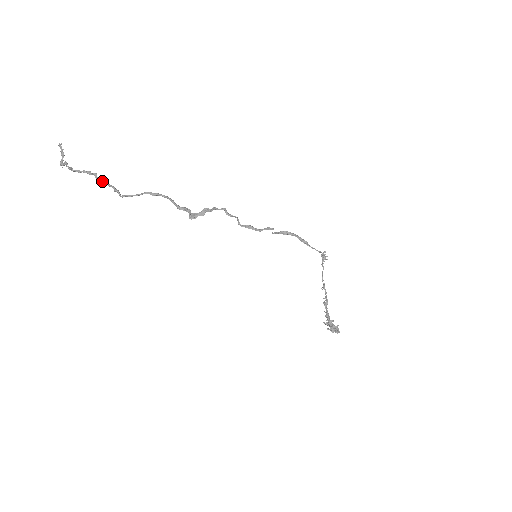
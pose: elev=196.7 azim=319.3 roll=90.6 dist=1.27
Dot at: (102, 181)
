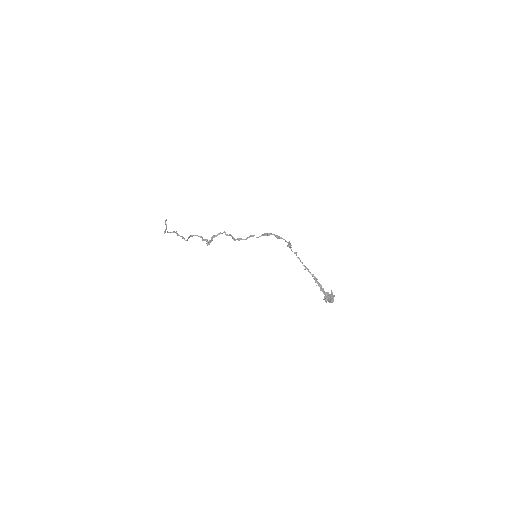
Dot at: (178, 235)
